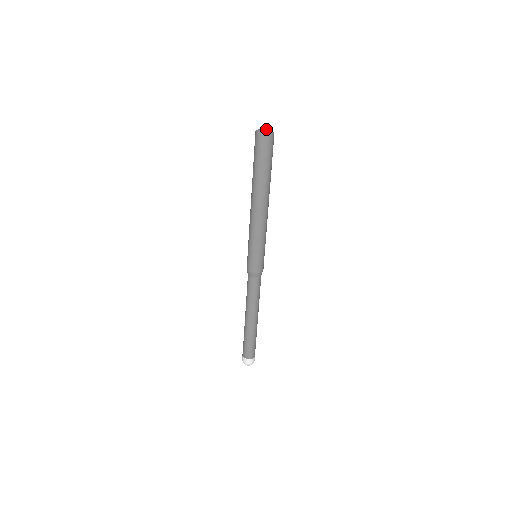
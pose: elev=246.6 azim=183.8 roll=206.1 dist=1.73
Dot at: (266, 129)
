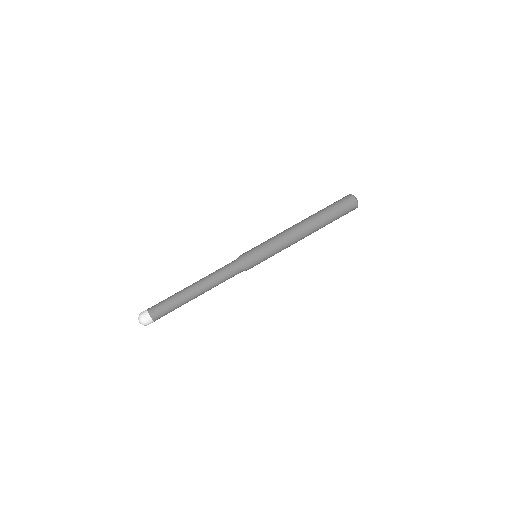
Dot at: occluded
